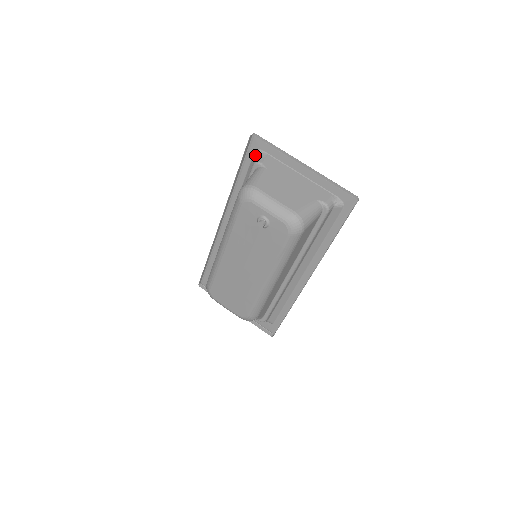
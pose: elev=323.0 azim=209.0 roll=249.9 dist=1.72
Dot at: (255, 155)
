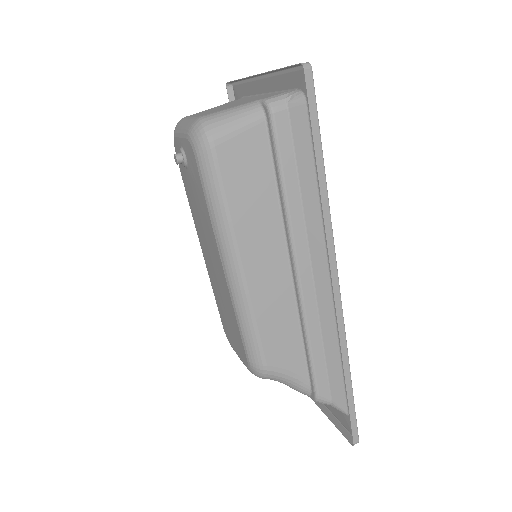
Dot at: occluded
